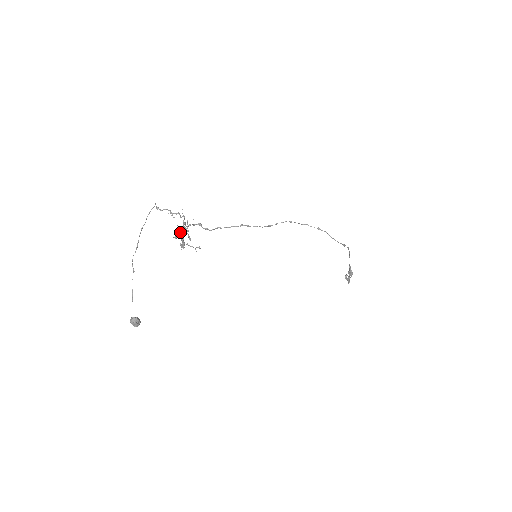
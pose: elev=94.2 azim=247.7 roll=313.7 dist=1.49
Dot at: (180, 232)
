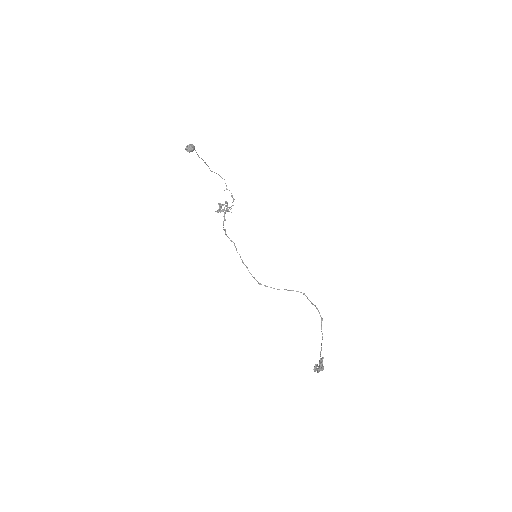
Dot at: occluded
